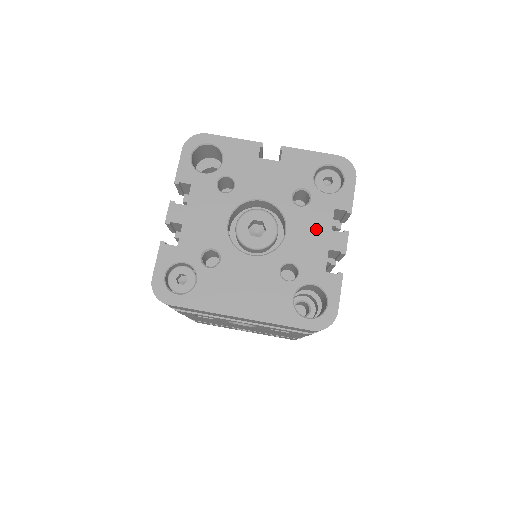
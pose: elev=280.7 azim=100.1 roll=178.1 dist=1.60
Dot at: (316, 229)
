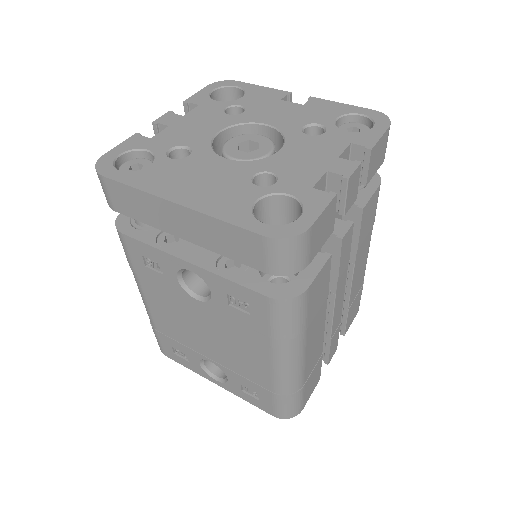
Dot at: (319, 153)
